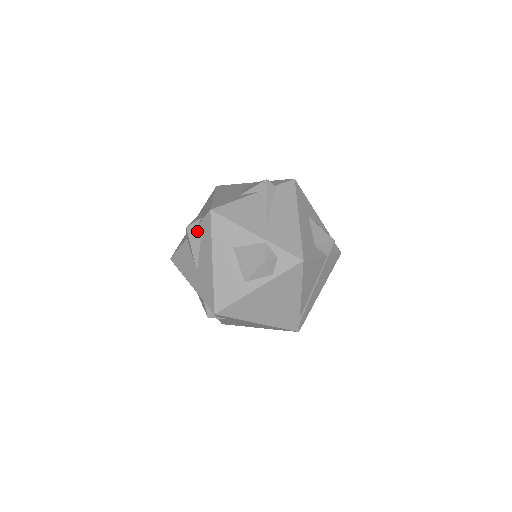
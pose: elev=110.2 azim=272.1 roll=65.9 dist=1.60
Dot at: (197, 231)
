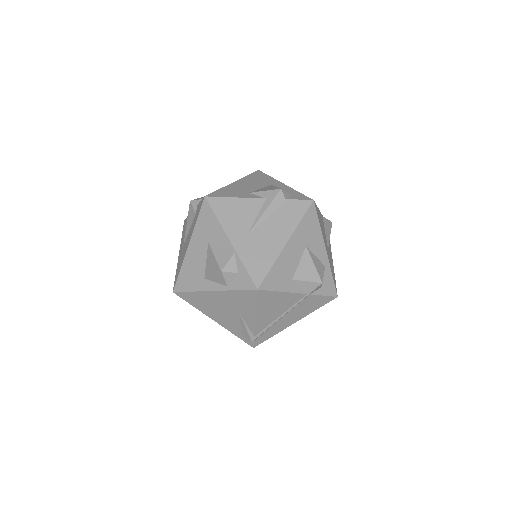
Dot at: (194, 209)
